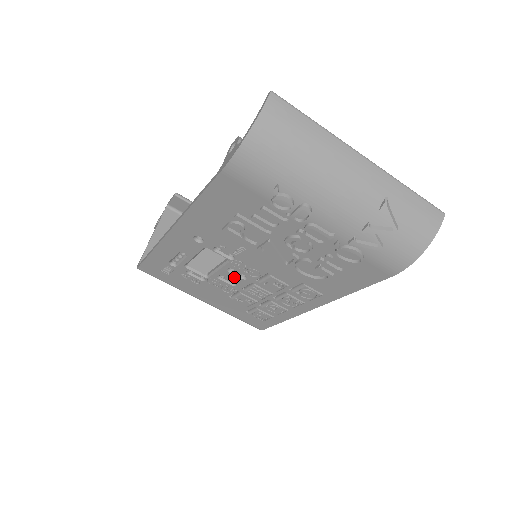
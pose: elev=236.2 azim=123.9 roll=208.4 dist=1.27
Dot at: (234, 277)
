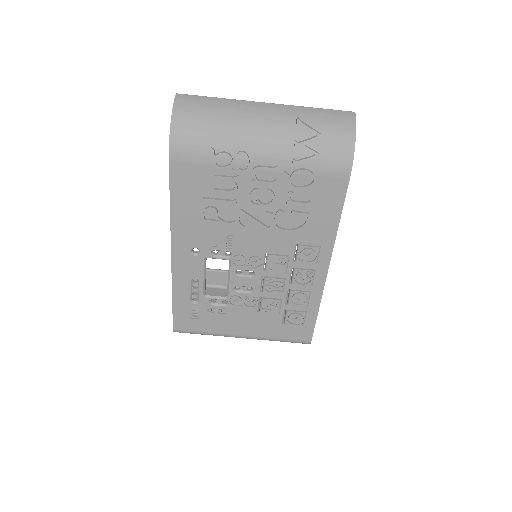
Dot at: (245, 280)
